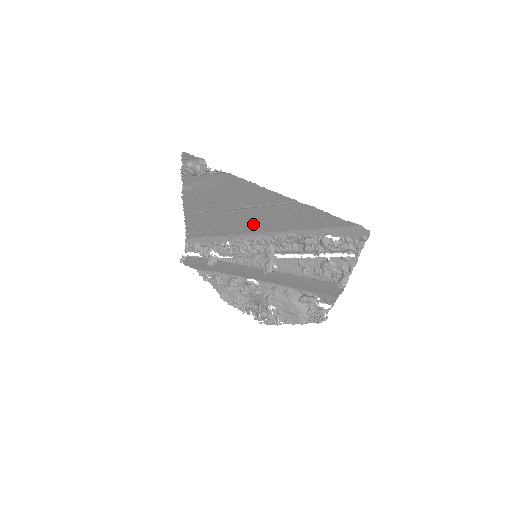
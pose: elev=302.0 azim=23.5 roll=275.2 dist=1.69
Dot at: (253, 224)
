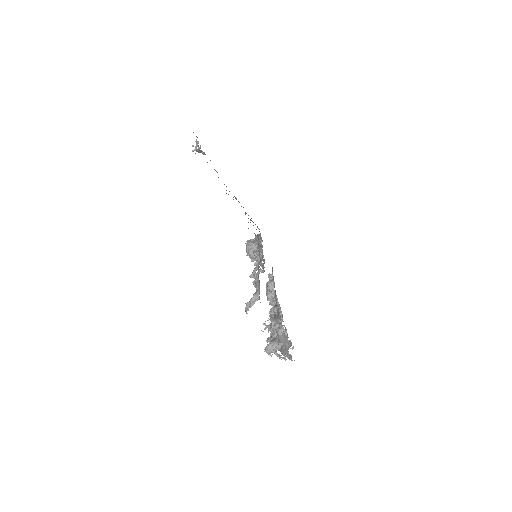
Dot at: occluded
